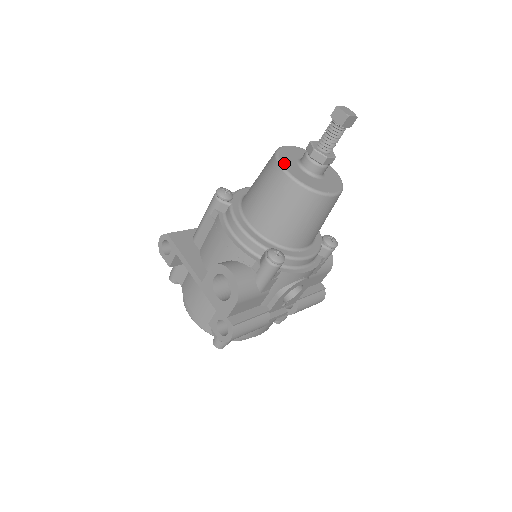
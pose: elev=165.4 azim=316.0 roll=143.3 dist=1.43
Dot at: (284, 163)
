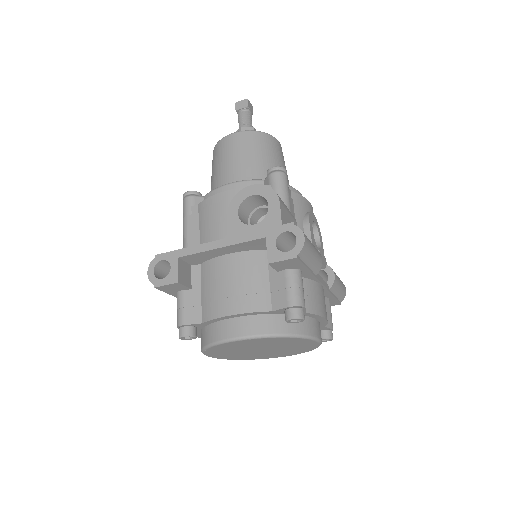
Dot at: occluded
